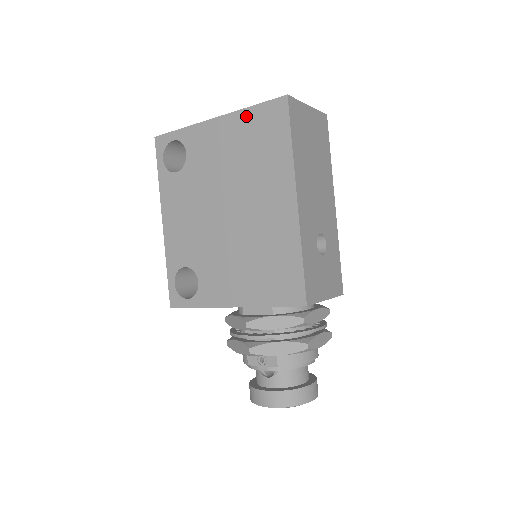
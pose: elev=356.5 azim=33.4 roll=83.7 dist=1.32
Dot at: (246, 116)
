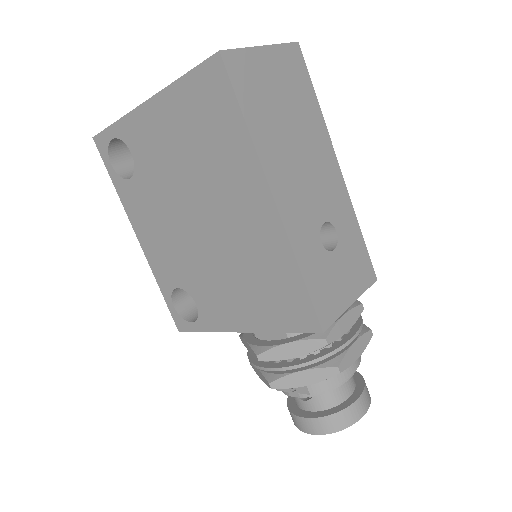
Dot at: (179, 93)
